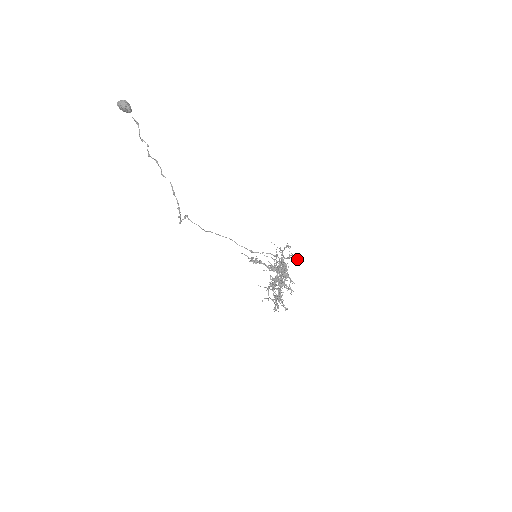
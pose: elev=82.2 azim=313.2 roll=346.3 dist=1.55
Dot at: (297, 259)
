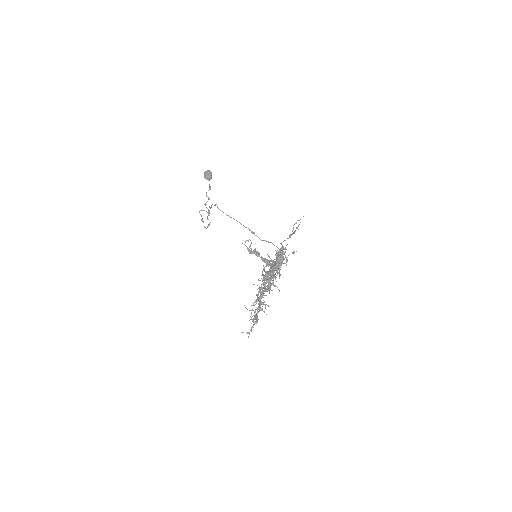
Dot at: (297, 227)
